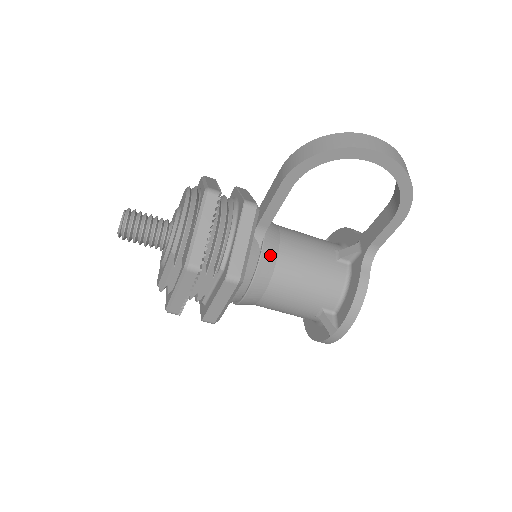
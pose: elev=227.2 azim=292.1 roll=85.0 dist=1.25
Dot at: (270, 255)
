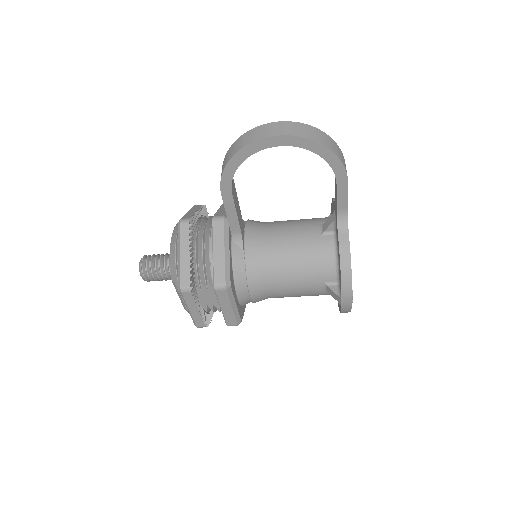
Dot at: (254, 254)
